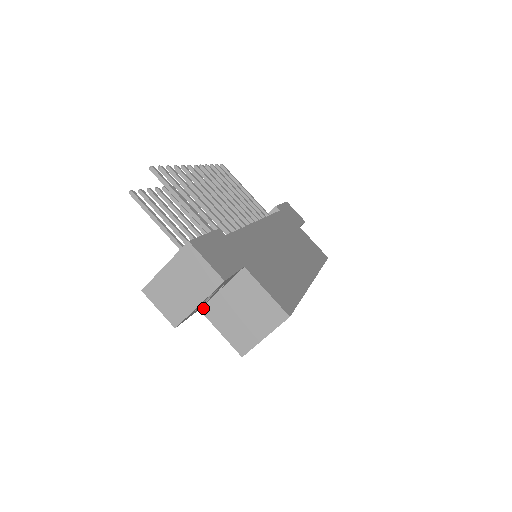
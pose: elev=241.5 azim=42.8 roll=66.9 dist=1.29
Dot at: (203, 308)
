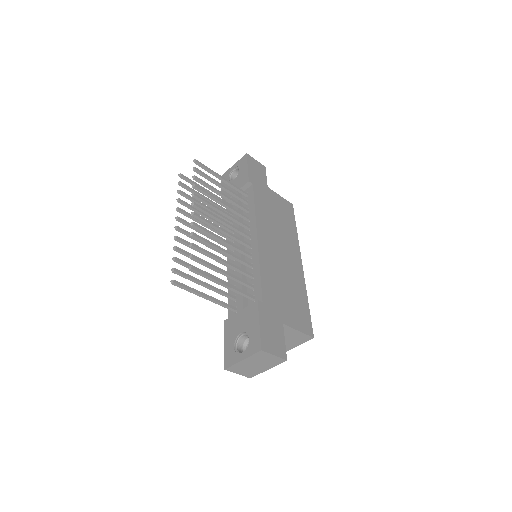
Dot at: occluded
